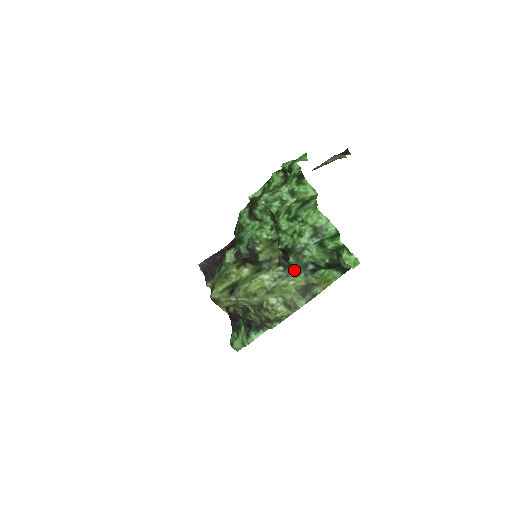
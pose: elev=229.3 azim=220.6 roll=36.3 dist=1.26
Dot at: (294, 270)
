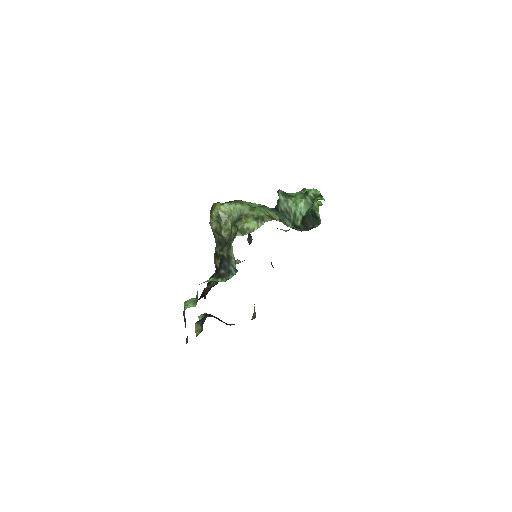
Dot at: (278, 213)
